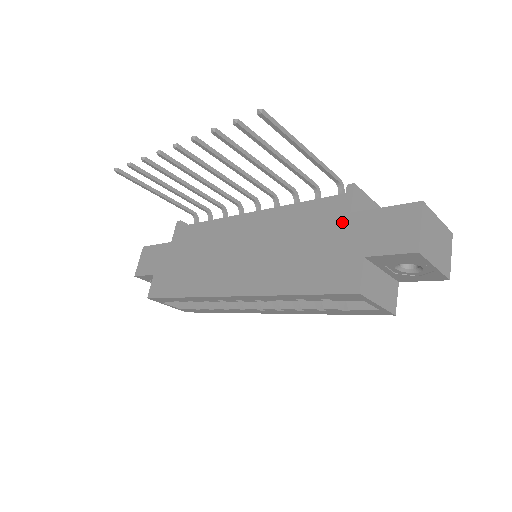
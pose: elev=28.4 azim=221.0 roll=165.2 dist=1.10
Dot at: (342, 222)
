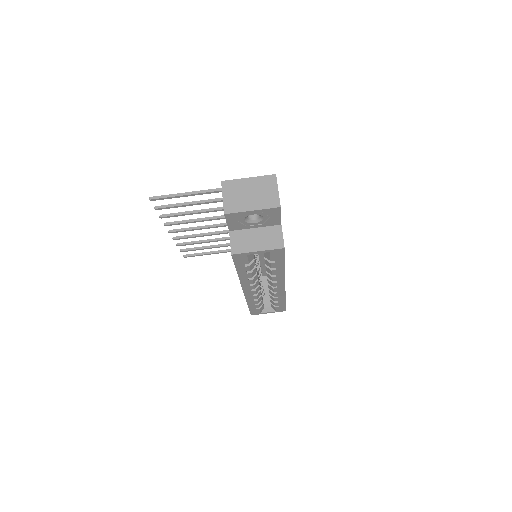
Dot at: occluded
